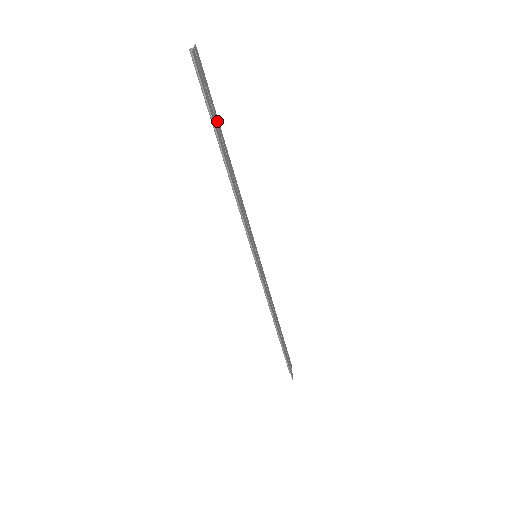
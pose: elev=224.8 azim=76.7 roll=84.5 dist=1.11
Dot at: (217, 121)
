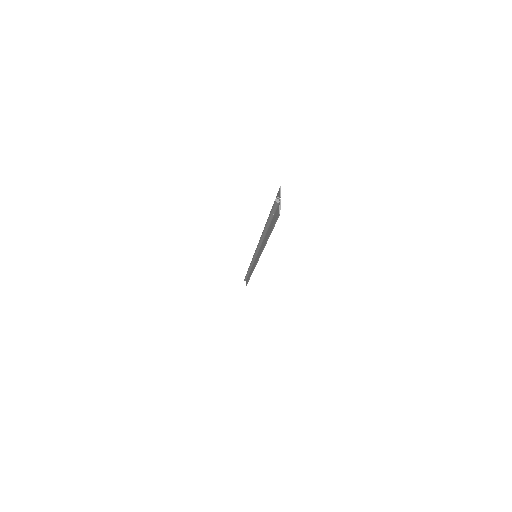
Dot at: occluded
